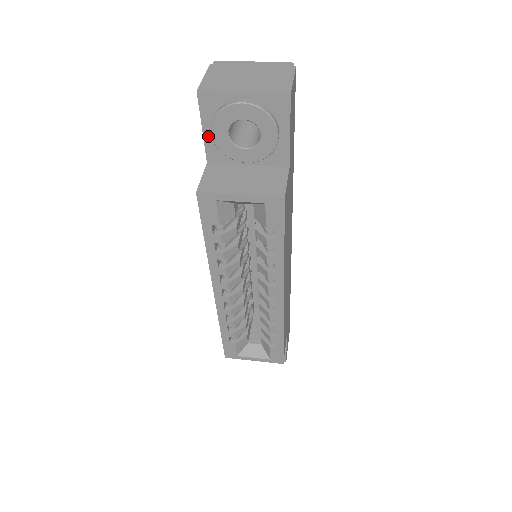
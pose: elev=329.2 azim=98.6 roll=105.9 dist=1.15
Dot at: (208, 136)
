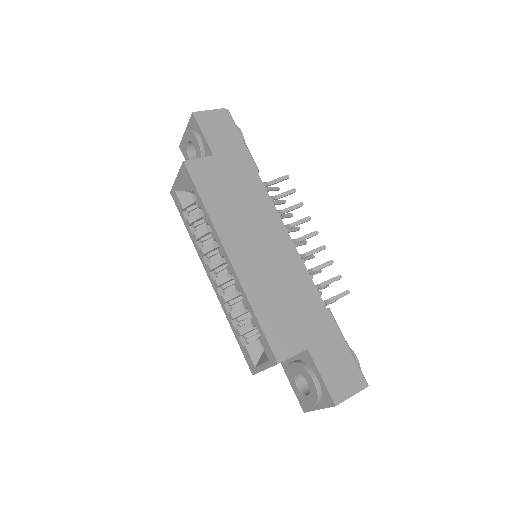
Dot at: occluded
